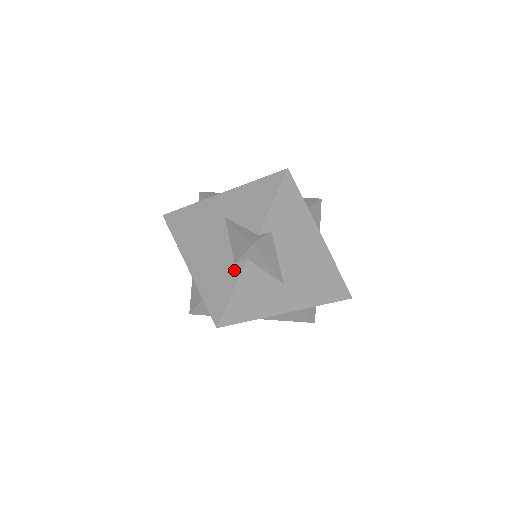
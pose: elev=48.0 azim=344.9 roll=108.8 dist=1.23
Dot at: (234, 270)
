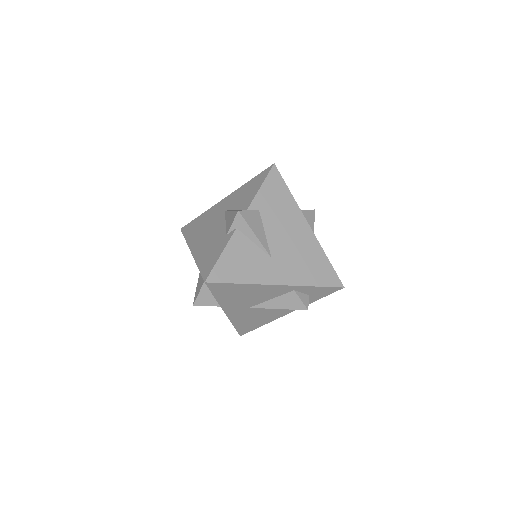
Dot at: (225, 239)
